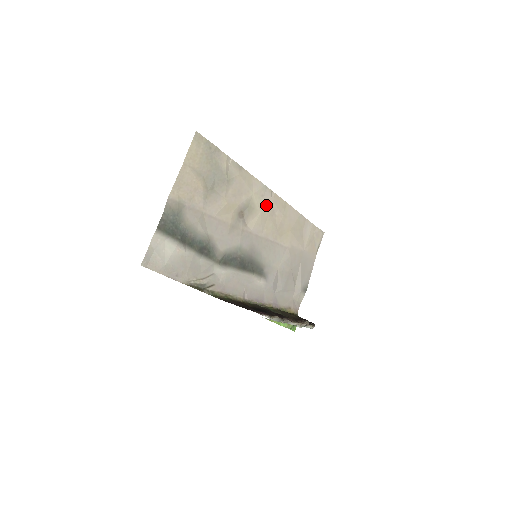
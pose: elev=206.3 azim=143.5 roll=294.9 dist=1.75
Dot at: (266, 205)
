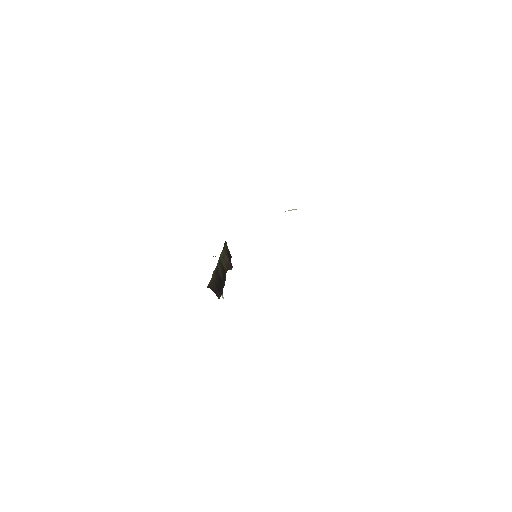
Dot at: occluded
